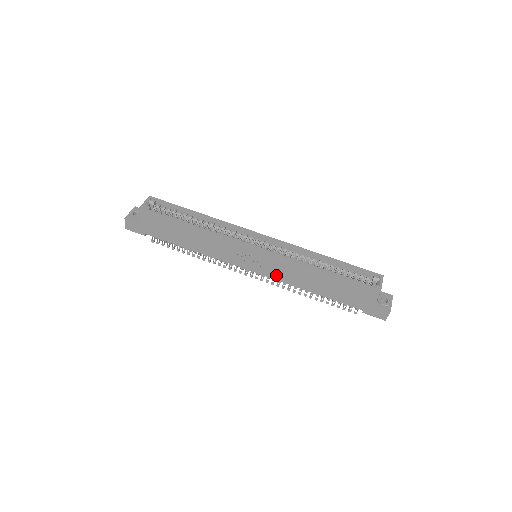
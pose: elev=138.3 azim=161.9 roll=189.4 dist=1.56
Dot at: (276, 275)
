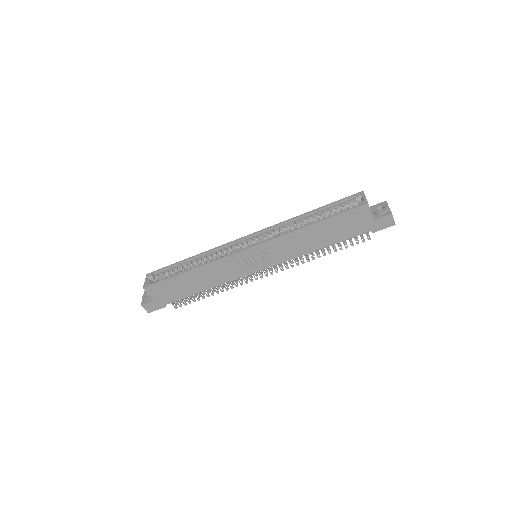
Dot at: (281, 258)
